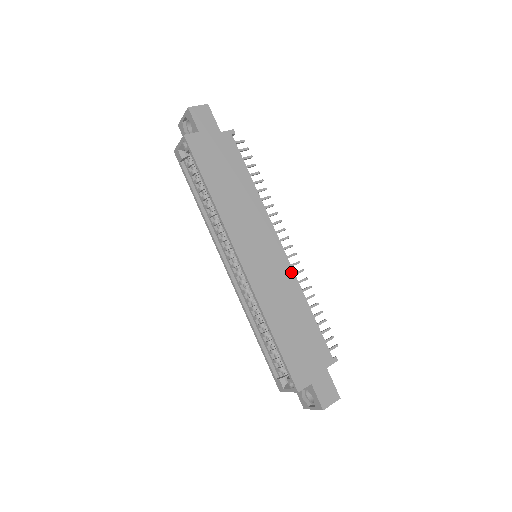
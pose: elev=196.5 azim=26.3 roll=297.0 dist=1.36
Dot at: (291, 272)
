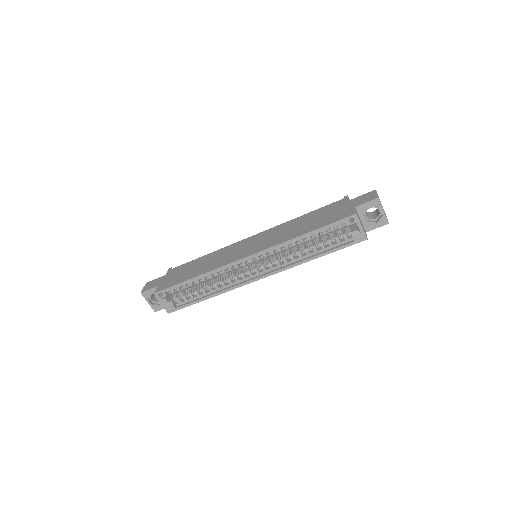
Dot at: (272, 229)
